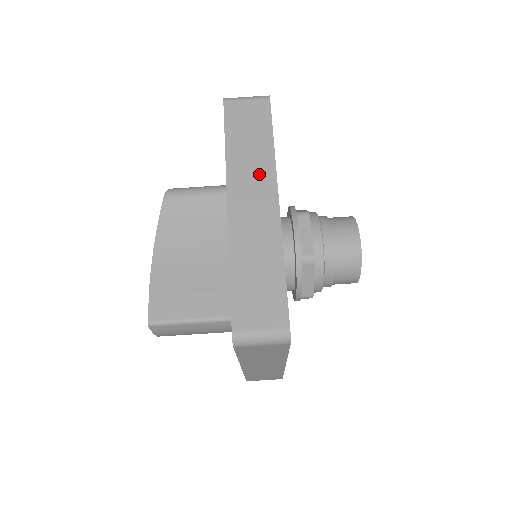
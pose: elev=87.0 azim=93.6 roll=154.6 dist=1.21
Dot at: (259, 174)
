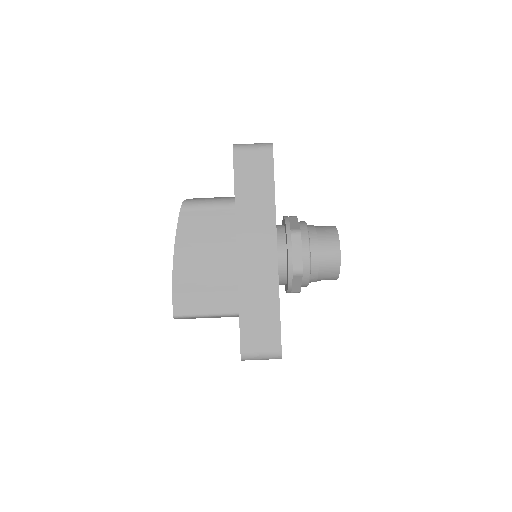
Dot at: (262, 224)
